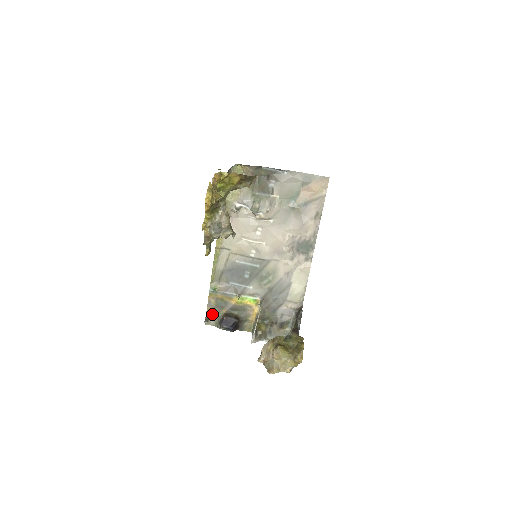
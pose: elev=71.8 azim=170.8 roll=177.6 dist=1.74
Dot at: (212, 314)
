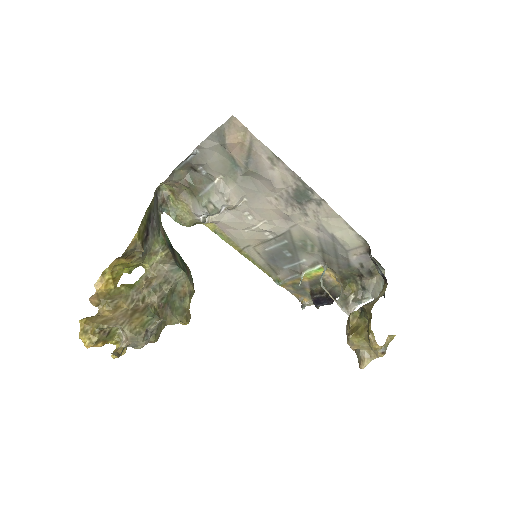
Dot at: (303, 297)
